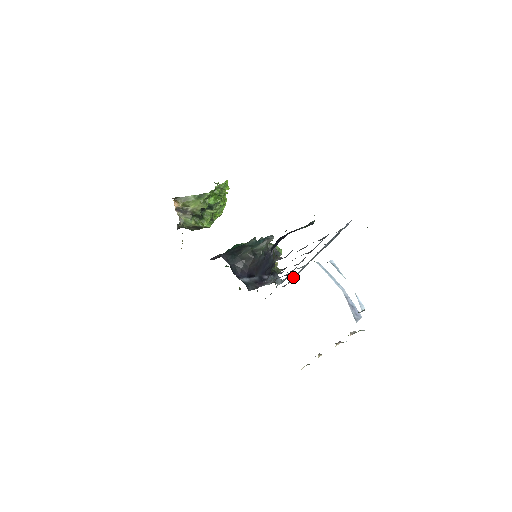
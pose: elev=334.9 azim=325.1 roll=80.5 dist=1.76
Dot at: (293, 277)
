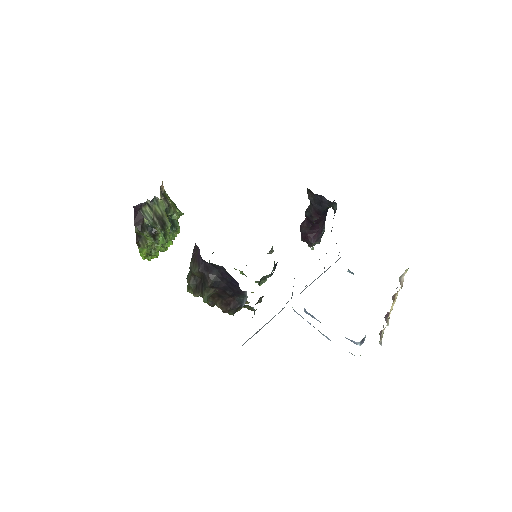
Dot at: occluded
